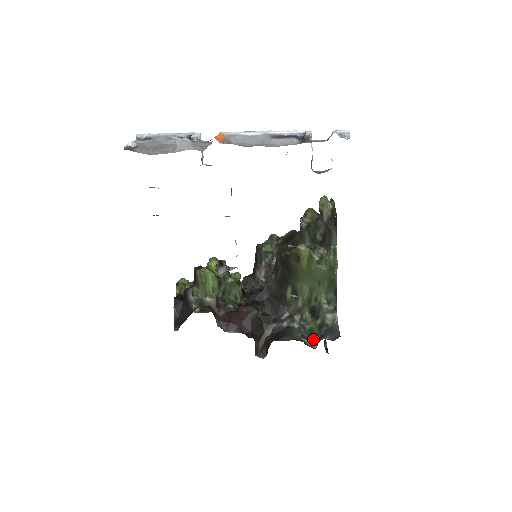
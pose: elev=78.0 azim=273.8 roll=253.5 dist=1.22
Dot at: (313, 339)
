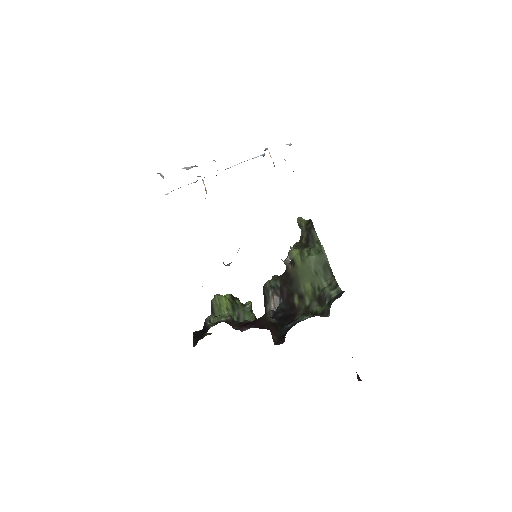
Dot at: (325, 313)
